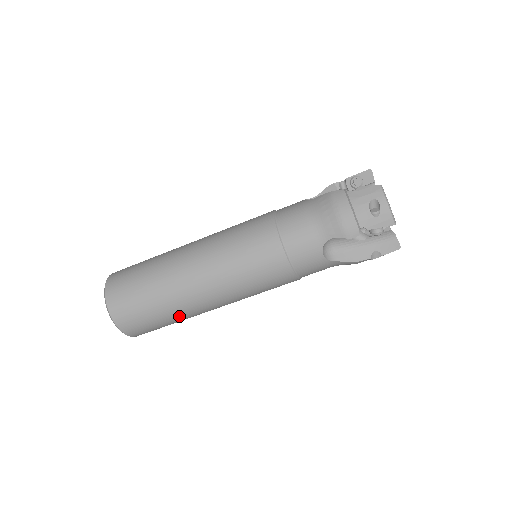
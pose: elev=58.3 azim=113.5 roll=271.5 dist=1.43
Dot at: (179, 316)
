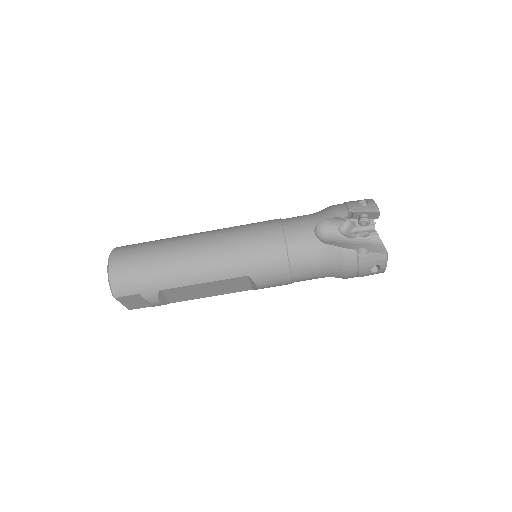
Dot at: (167, 270)
